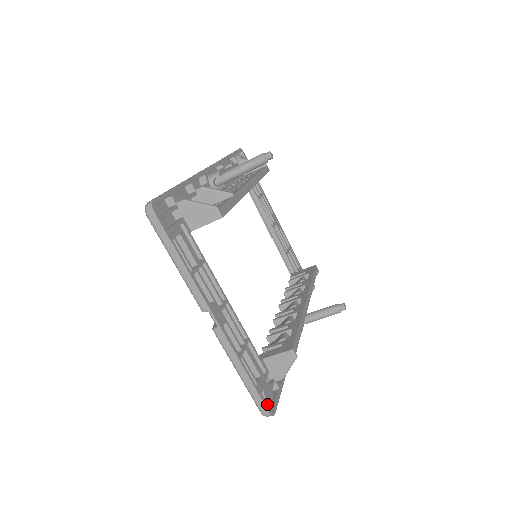
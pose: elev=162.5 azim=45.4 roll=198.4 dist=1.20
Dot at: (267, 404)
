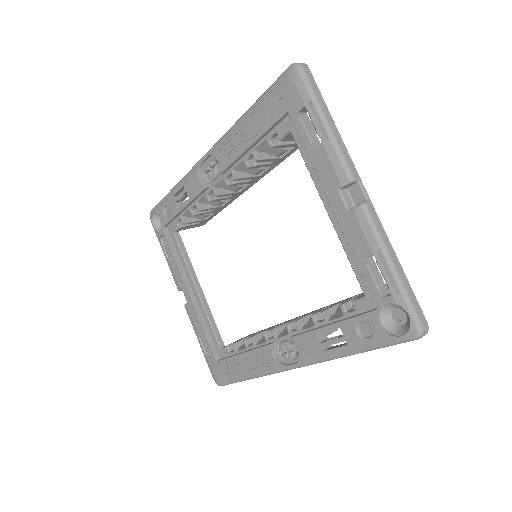
Dot at: (418, 315)
